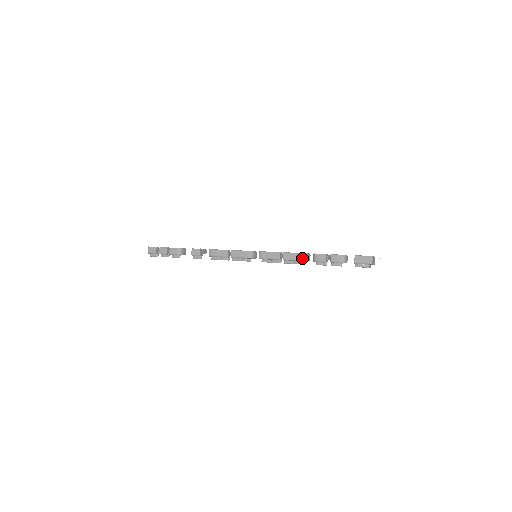
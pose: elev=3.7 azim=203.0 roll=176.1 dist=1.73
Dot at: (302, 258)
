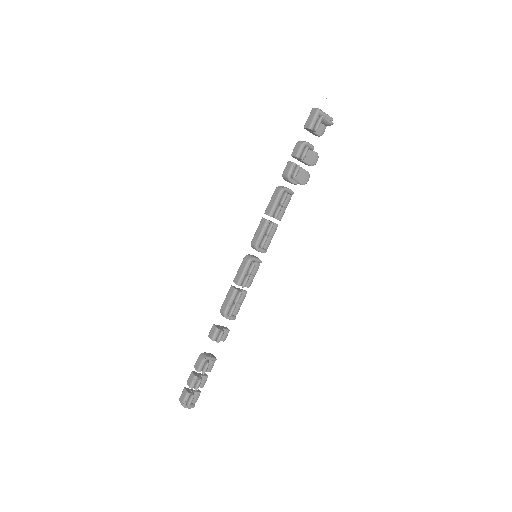
Dot at: (278, 191)
